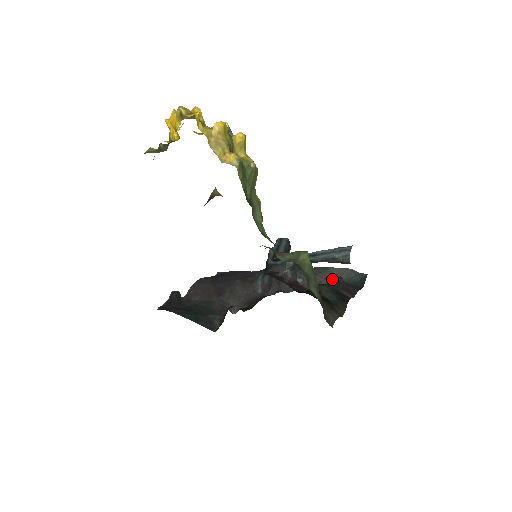
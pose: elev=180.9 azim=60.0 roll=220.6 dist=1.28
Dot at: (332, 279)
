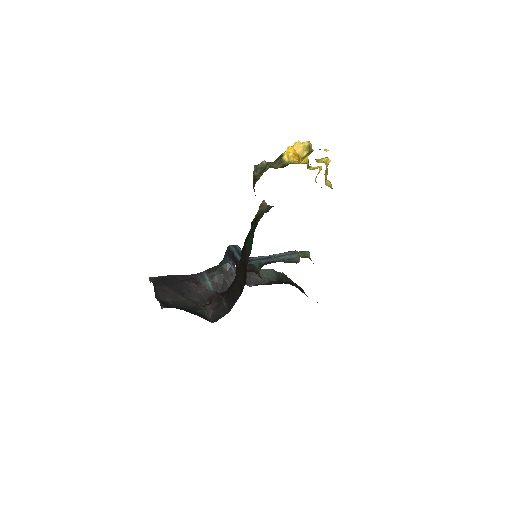
Dot at: (264, 277)
